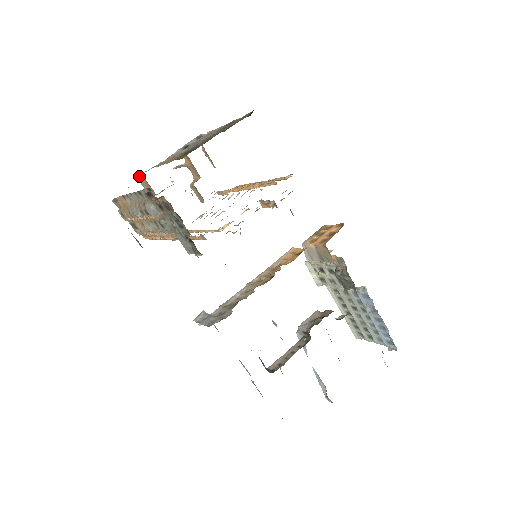
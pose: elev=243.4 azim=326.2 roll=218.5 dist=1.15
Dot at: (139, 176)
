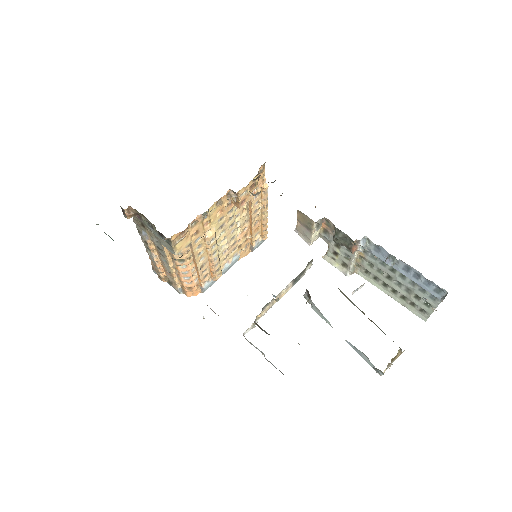
Dot at: occluded
